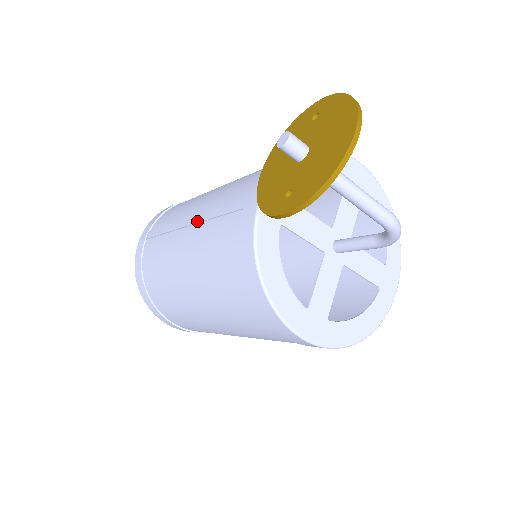
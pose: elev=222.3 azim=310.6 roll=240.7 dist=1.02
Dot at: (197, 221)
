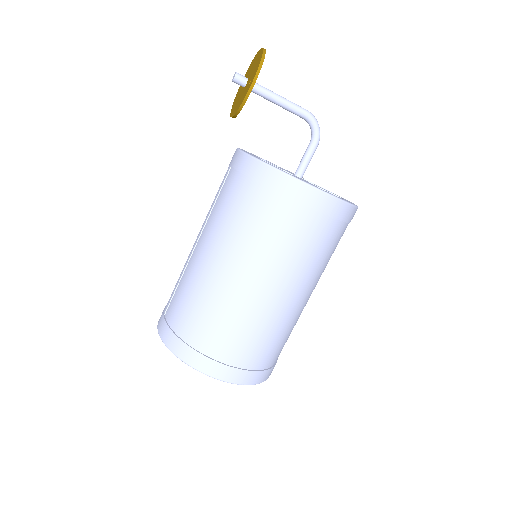
Dot at: (204, 224)
